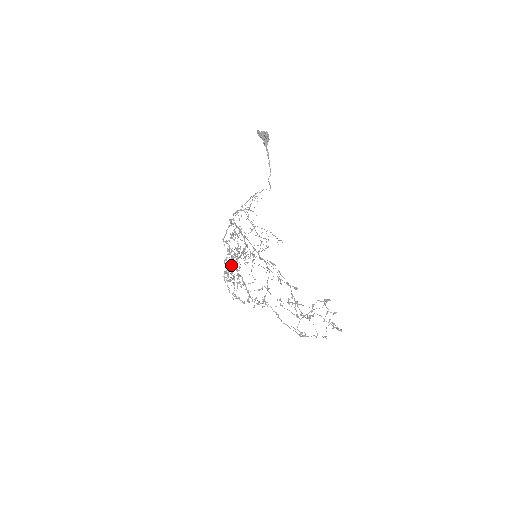
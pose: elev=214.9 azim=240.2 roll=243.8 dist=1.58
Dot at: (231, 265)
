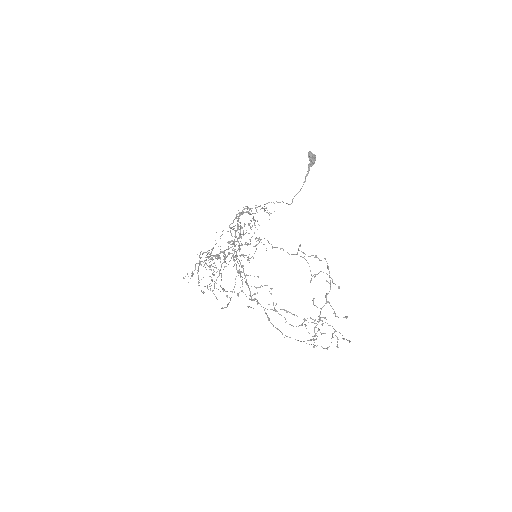
Dot at: (229, 254)
